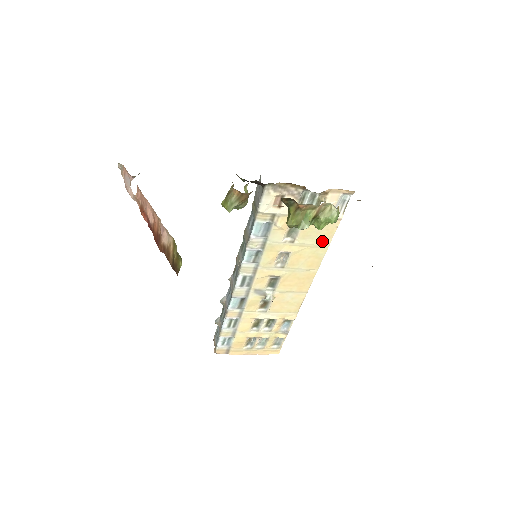
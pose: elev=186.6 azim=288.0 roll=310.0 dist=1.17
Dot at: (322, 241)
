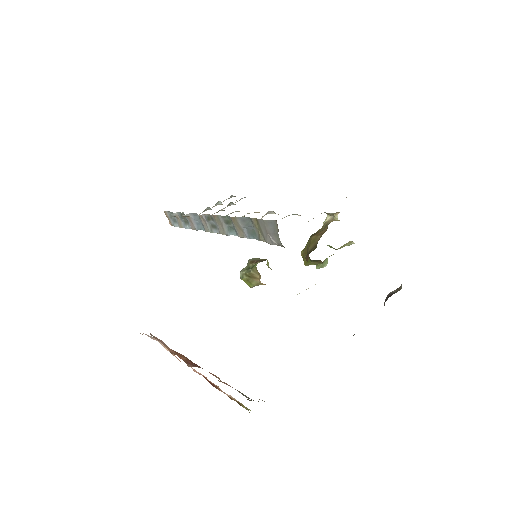
Dot at: occluded
